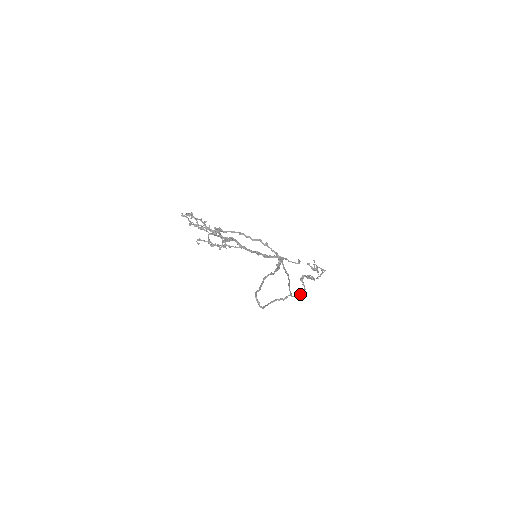
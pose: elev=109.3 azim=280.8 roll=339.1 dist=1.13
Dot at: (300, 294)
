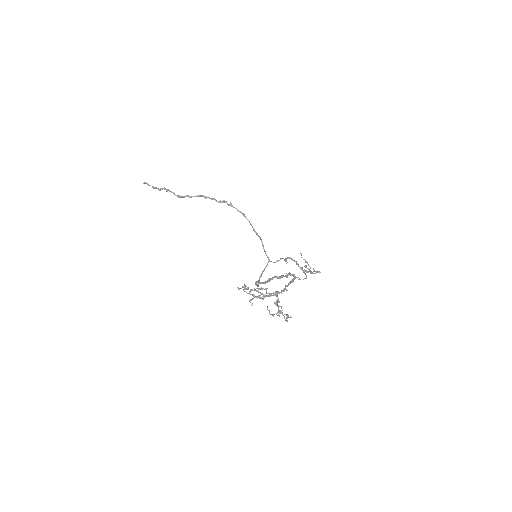
Dot at: occluded
